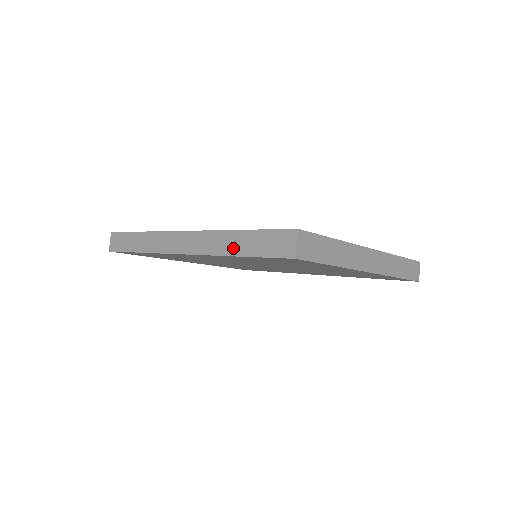
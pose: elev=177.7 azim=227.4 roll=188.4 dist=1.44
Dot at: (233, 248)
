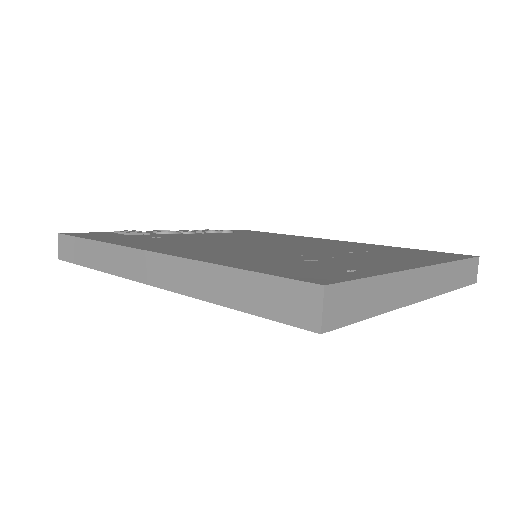
Dot at: (220, 293)
